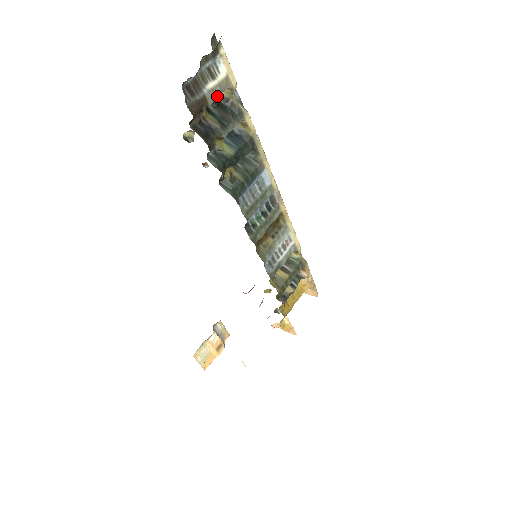
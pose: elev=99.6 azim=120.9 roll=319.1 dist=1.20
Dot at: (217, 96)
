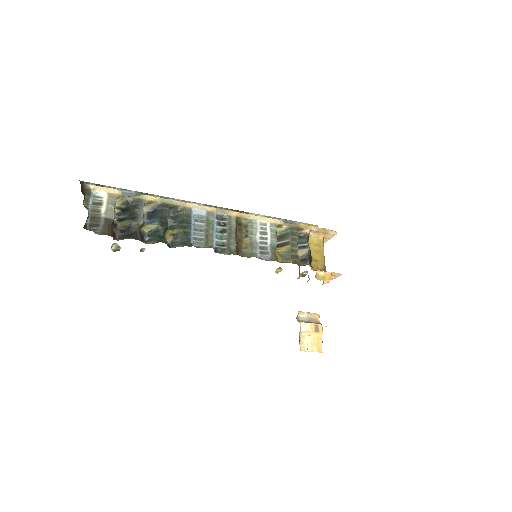
Dot at: (113, 210)
